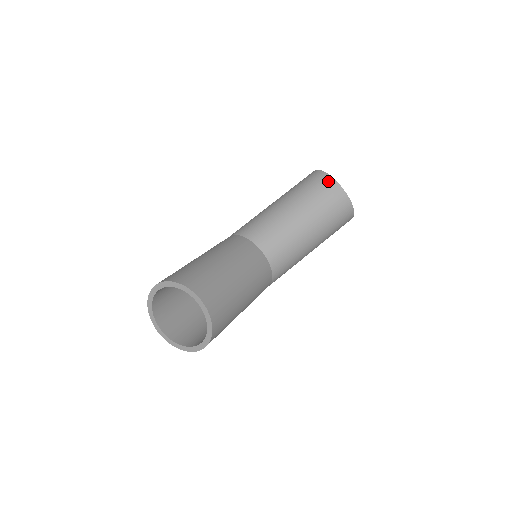
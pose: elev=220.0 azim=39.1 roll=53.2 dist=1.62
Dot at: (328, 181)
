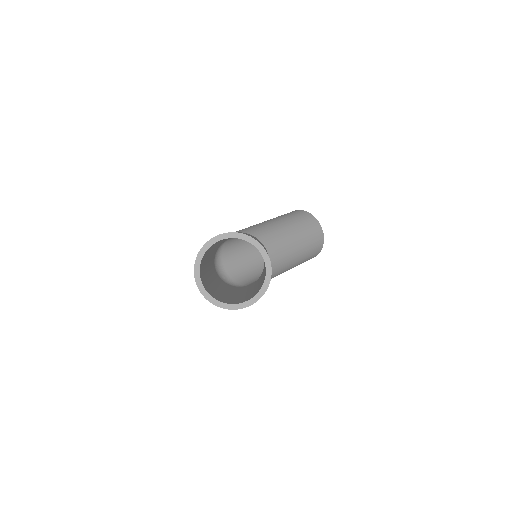
Dot at: (313, 219)
